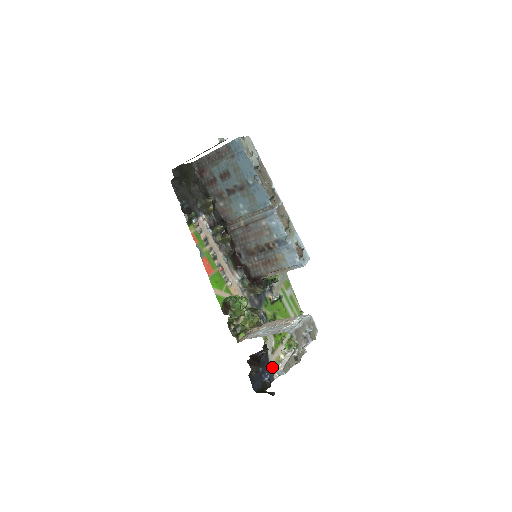
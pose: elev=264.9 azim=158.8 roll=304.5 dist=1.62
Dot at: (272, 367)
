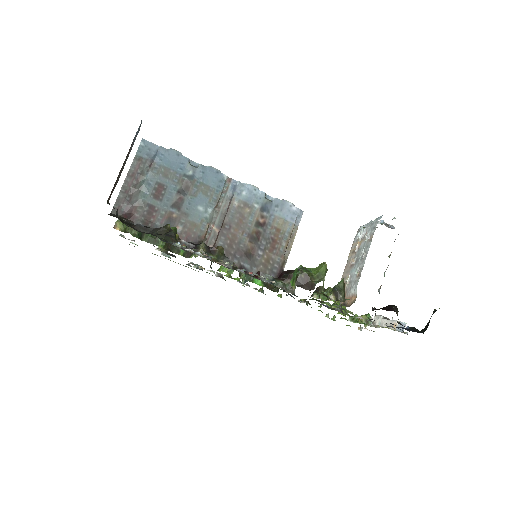
Dot at: occluded
